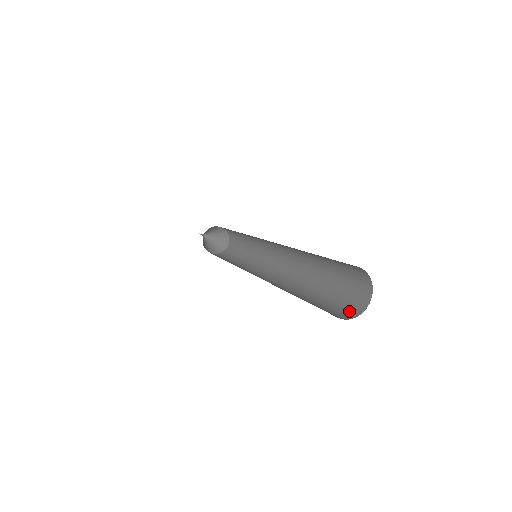
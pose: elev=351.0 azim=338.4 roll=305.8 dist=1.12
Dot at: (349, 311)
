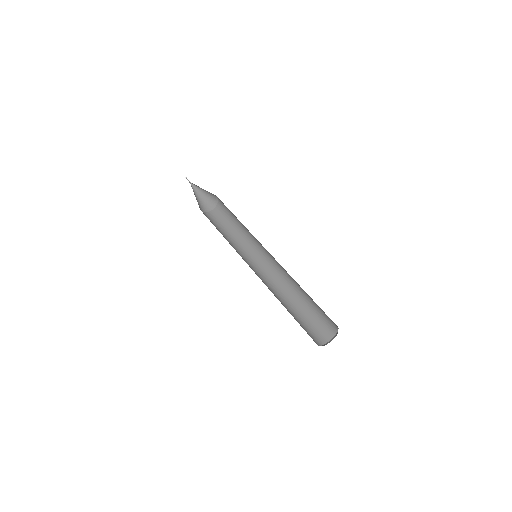
Dot at: (322, 336)
